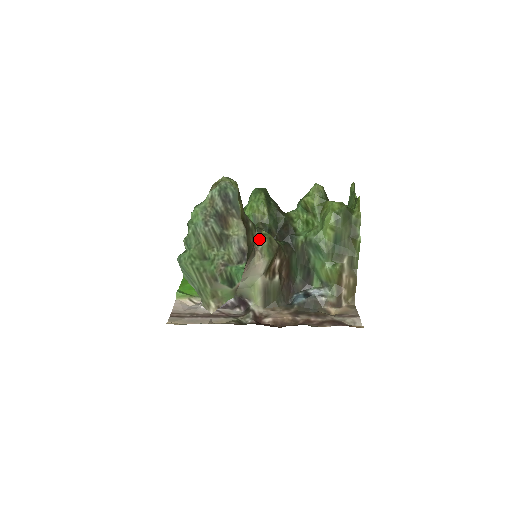
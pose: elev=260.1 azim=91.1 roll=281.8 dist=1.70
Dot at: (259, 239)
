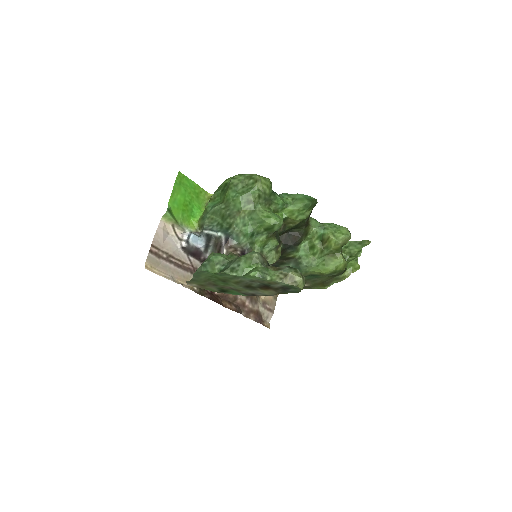
Dot at: (271, 258)
